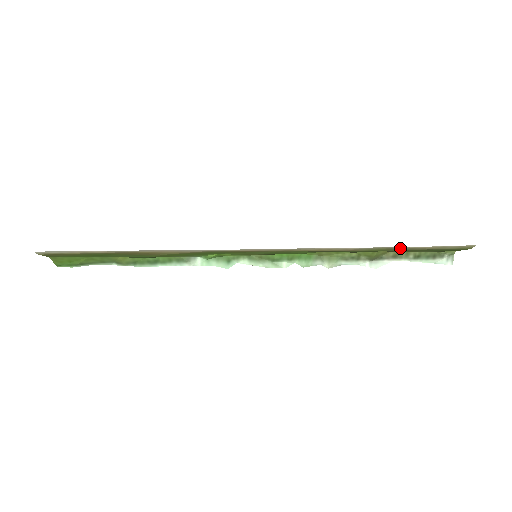
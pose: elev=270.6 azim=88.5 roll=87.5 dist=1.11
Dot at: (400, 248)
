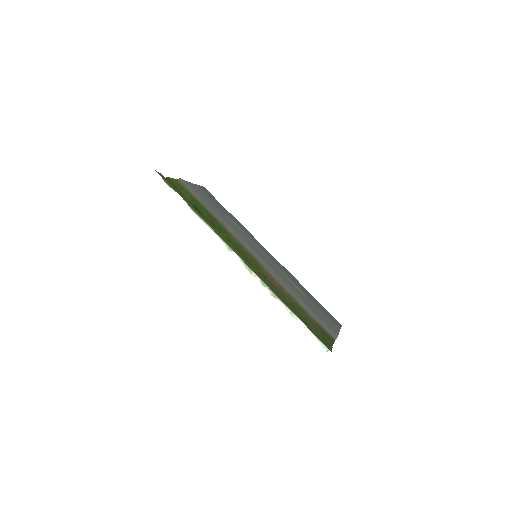
Dot at: (300, 319)
